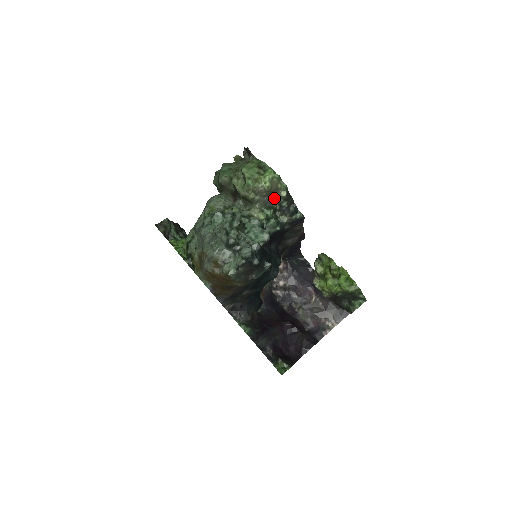
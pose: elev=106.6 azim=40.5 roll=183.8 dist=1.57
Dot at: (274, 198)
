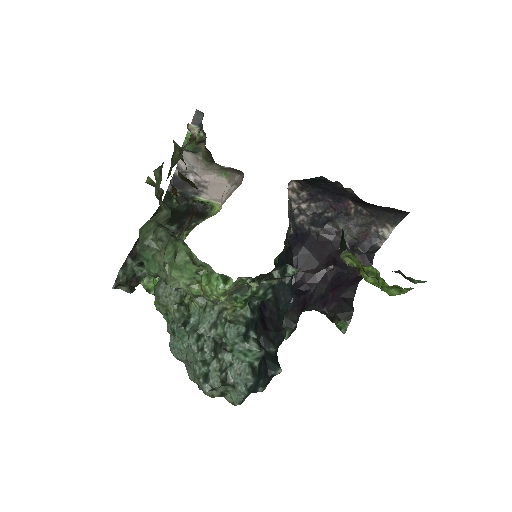
Dot at: (242, 277)
